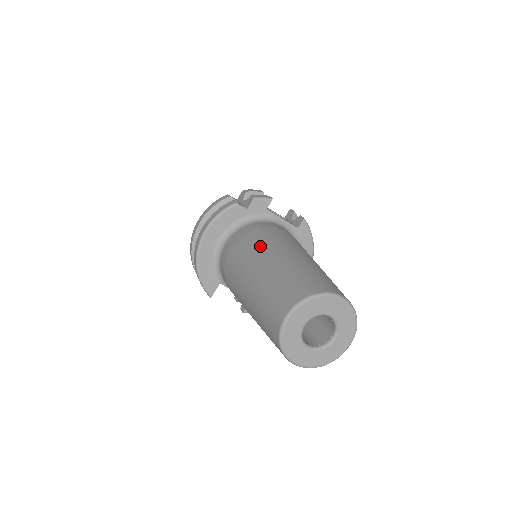
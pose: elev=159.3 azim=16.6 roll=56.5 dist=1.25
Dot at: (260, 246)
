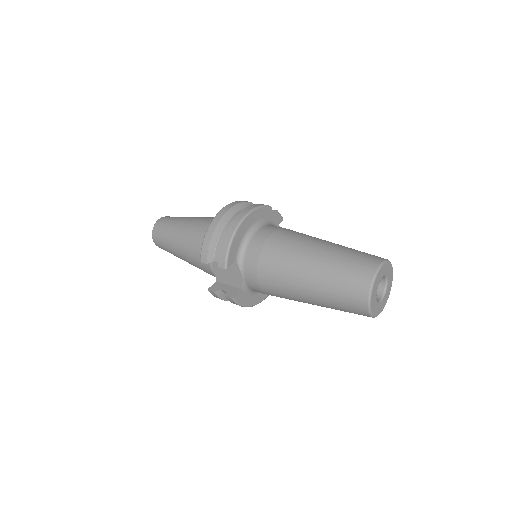
Dot at: occluded
